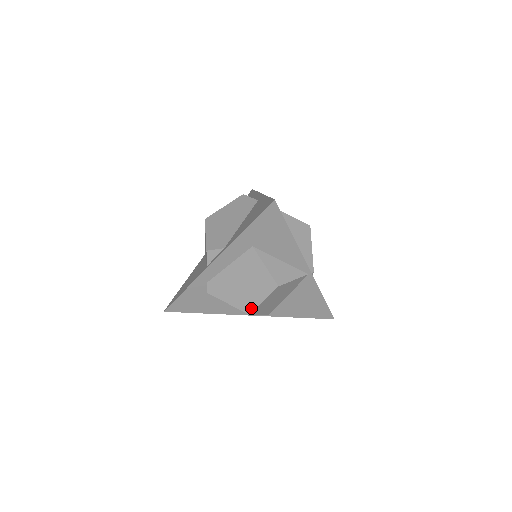
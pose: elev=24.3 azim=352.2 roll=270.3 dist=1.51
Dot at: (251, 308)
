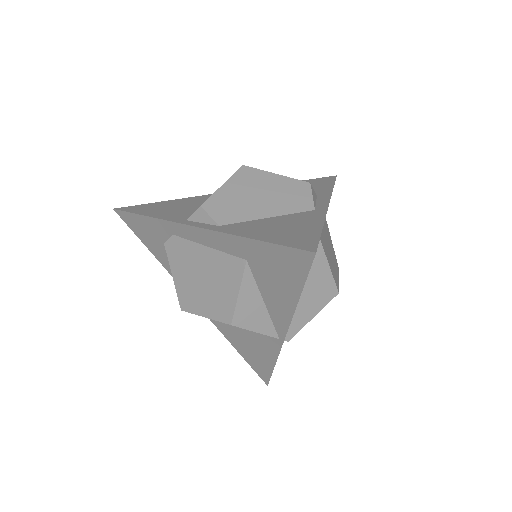
Dot at: (188, 307)
